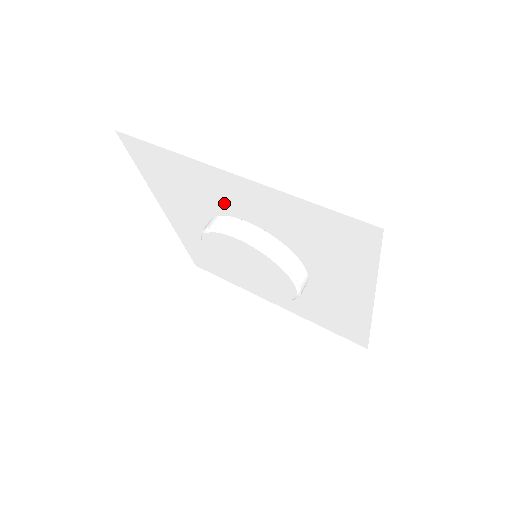
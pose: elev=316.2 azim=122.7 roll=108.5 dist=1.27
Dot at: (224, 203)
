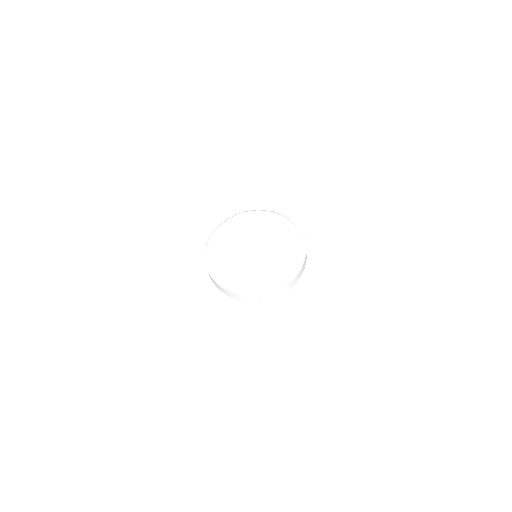
Dot at: (246, 208)
